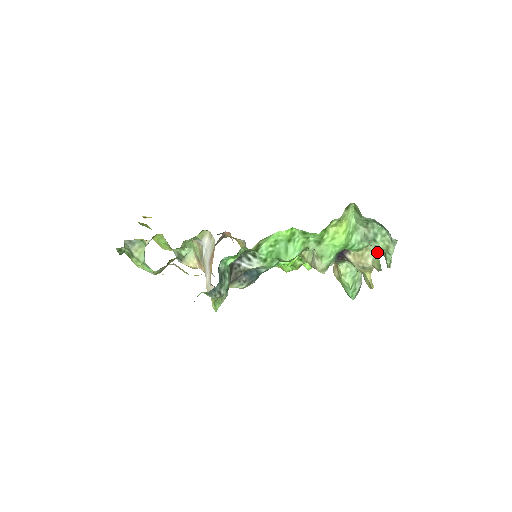
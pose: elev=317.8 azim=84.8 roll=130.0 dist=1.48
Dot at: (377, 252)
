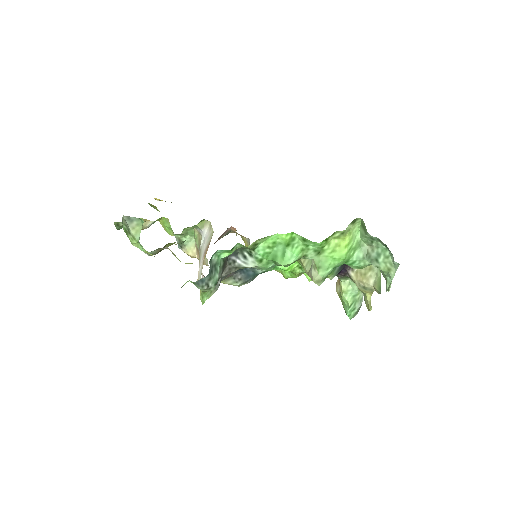
Dot at: (380, 274)
